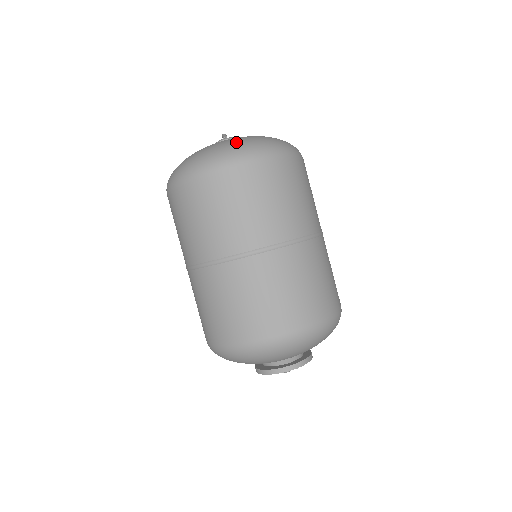
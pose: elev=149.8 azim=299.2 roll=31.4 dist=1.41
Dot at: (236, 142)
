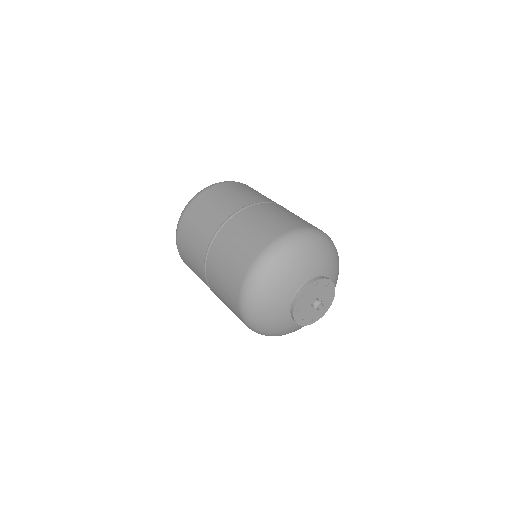
Dot at: occluded
